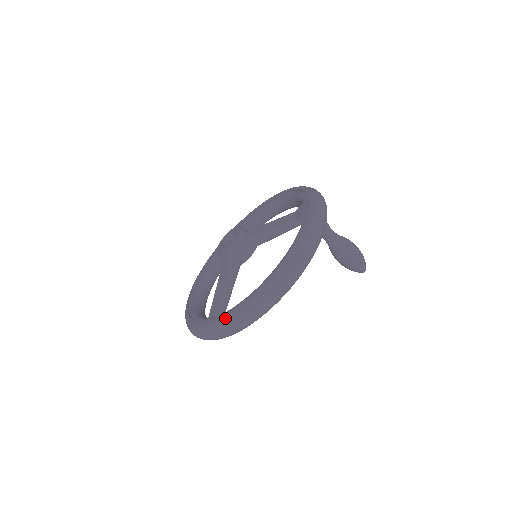
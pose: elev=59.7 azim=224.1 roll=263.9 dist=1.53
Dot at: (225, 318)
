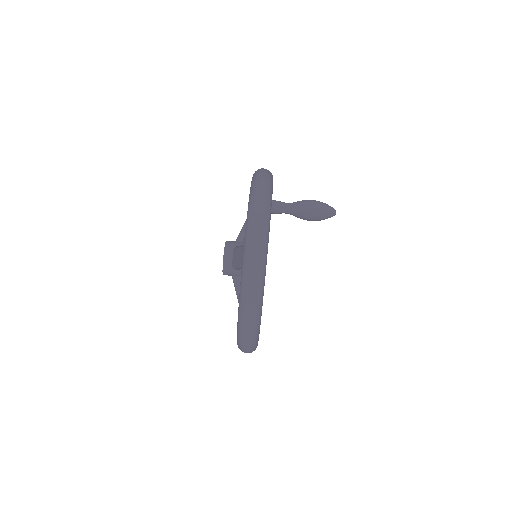
Dot at: (247, 214)
